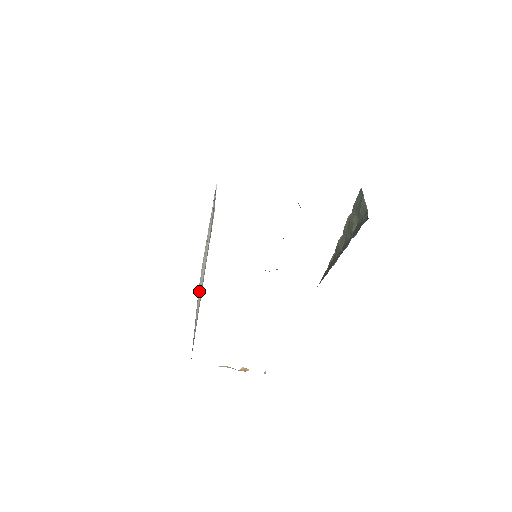
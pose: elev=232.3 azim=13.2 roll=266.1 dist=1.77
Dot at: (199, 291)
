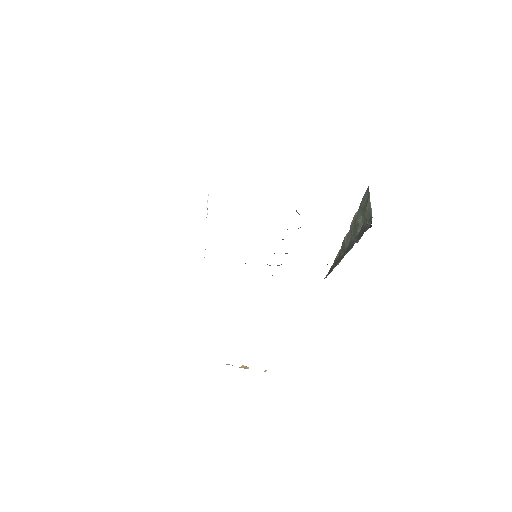
Dot at: occluded
